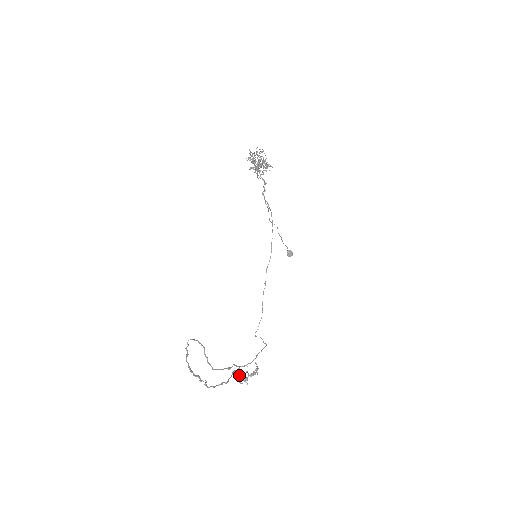
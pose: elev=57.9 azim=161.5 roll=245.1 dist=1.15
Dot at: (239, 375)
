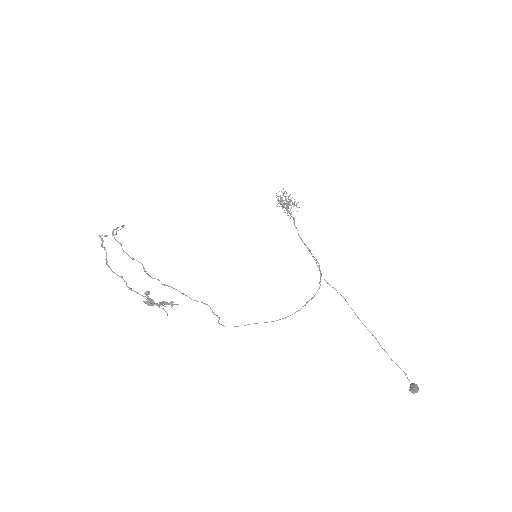
Dot at: (151, 301)
